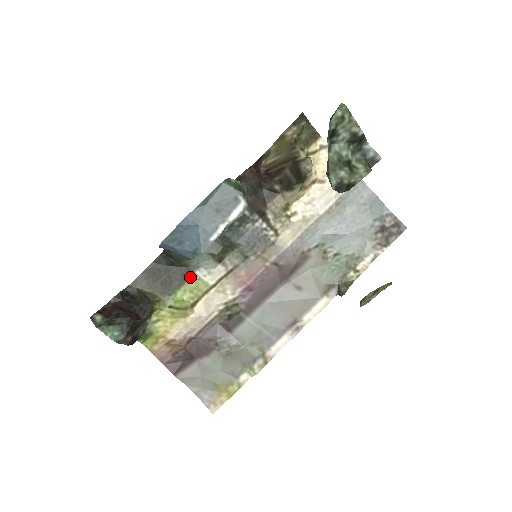
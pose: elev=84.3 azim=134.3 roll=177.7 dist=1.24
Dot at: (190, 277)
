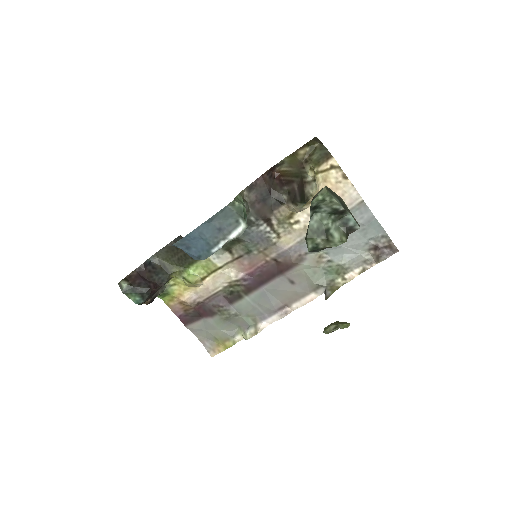
Dot at: occluded
